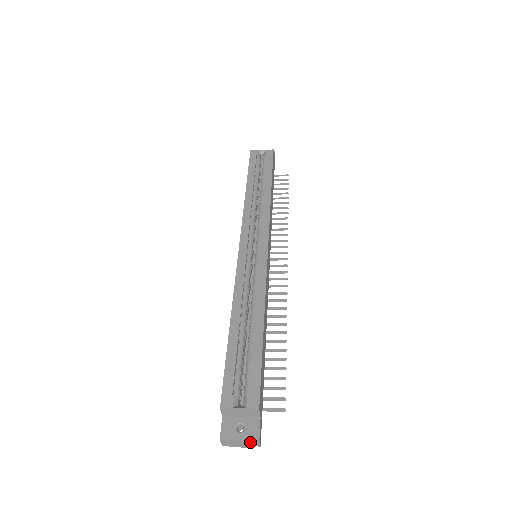
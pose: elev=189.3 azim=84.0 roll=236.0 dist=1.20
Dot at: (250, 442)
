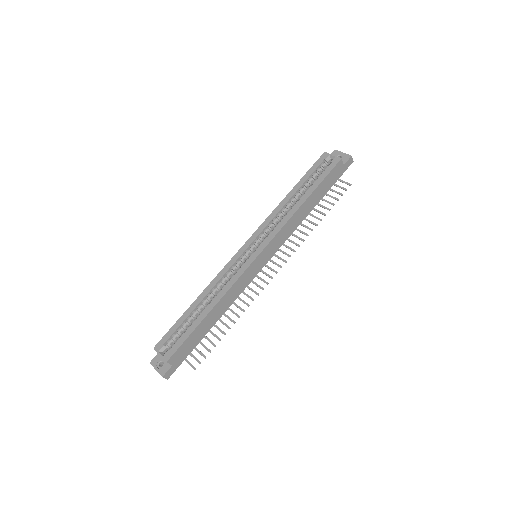
Dot at: (161, 374)
